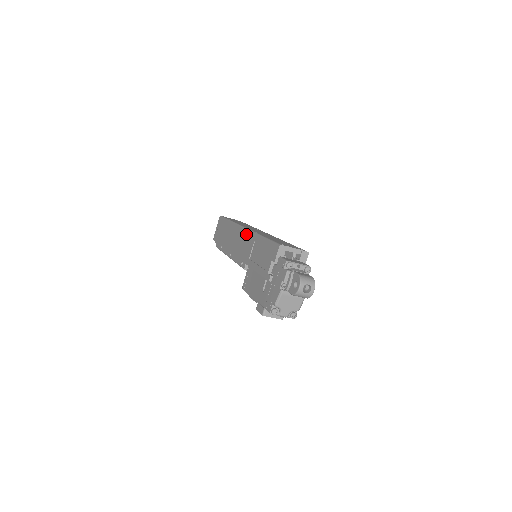
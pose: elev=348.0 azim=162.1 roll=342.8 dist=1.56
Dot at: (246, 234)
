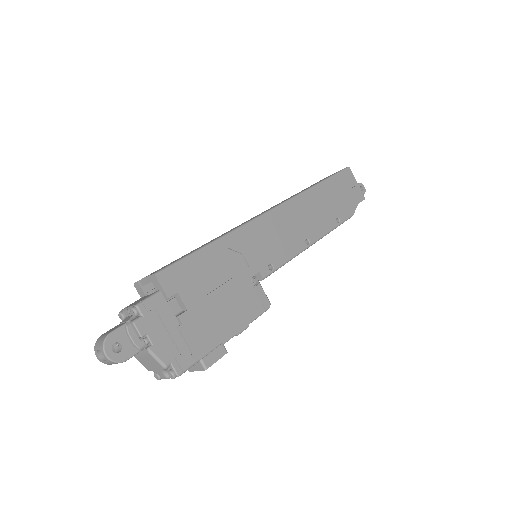
Dot at: occluded
